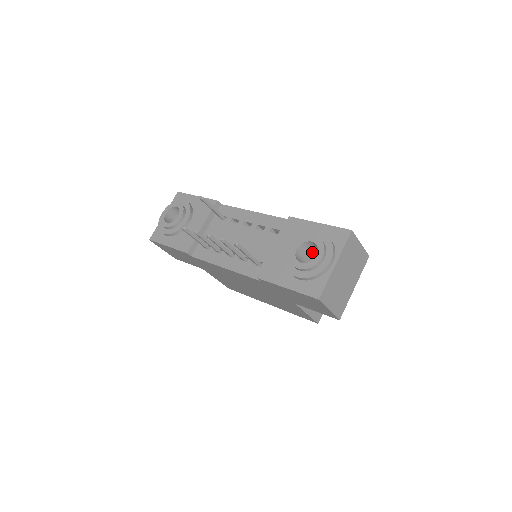
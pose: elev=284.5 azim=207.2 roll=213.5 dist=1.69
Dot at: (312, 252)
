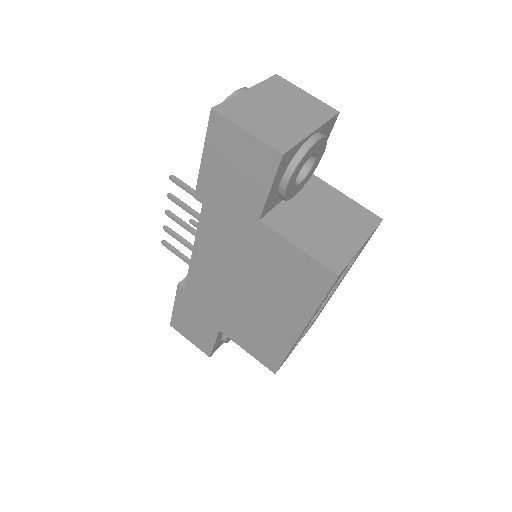
Dot at: occluded
